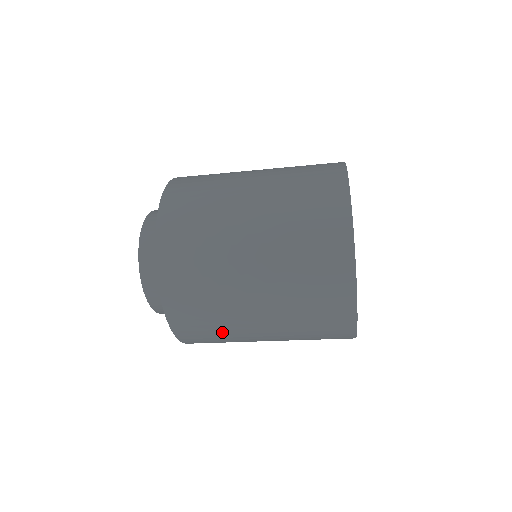
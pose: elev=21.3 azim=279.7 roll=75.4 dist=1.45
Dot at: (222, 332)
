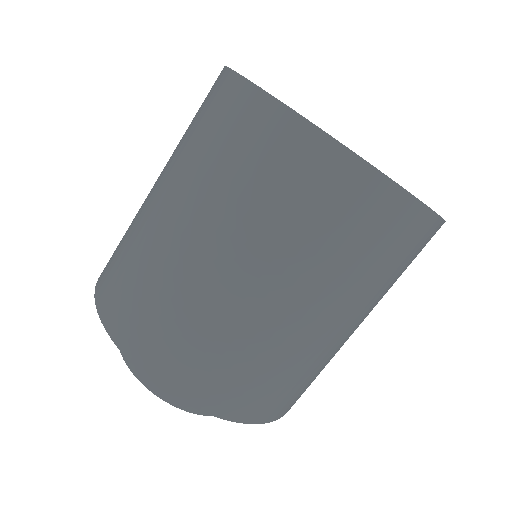
Dot at: (249, 356)
